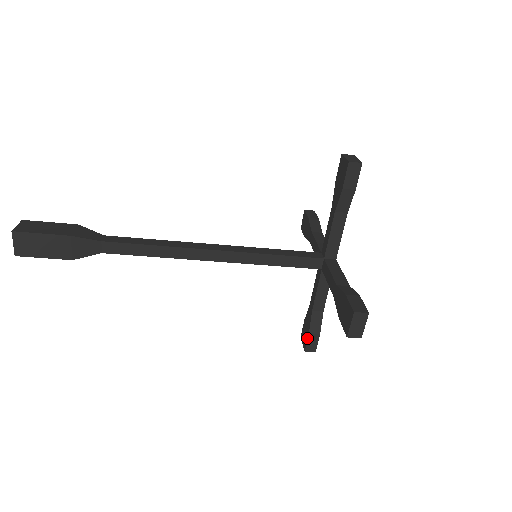
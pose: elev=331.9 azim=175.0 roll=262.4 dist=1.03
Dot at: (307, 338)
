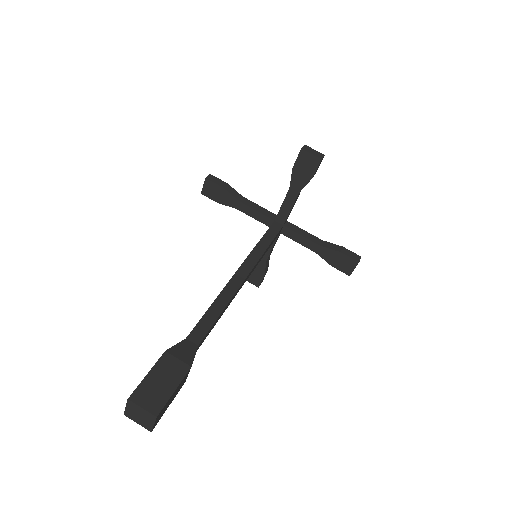
Dot at: (262, 279)
